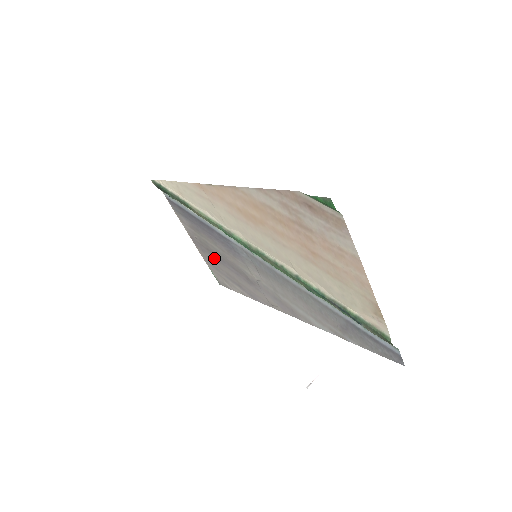
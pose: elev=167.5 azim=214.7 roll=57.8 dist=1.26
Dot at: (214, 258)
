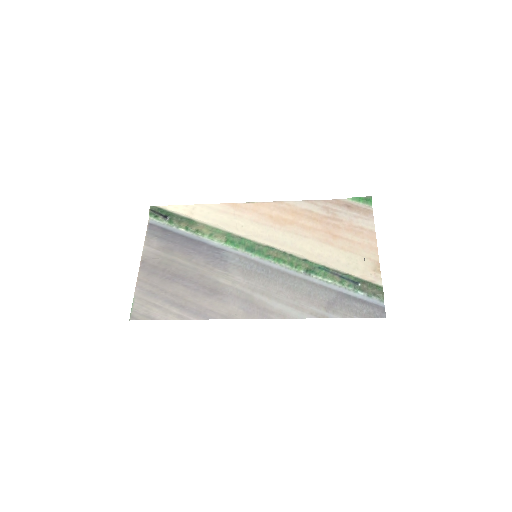
Dot at: (165, 279)
